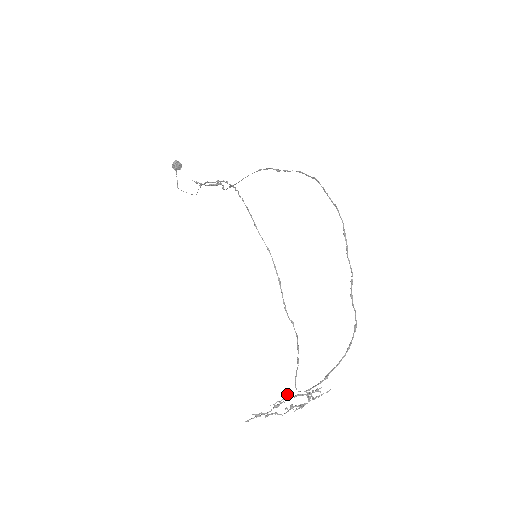
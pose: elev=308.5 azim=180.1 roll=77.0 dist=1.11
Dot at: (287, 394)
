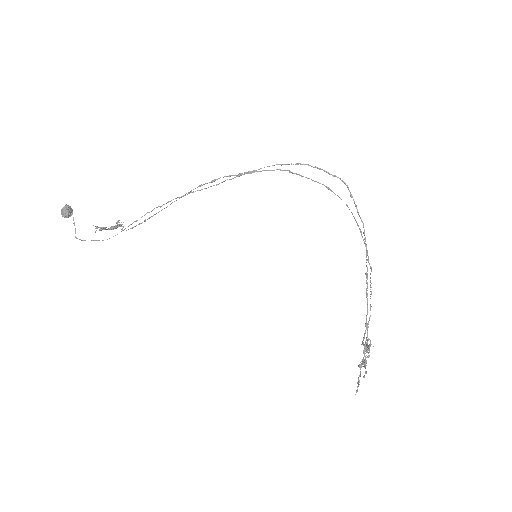
Dot at: (370, 345)
